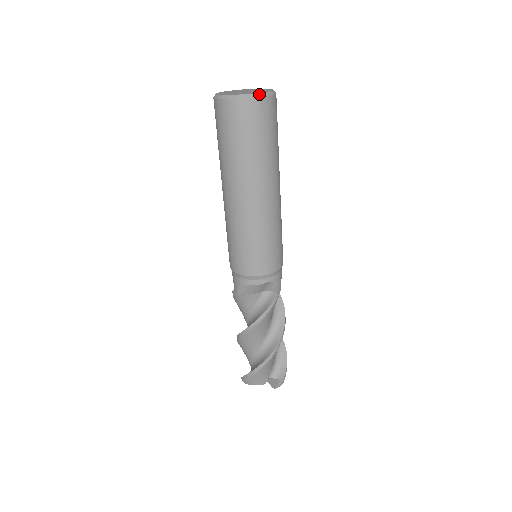
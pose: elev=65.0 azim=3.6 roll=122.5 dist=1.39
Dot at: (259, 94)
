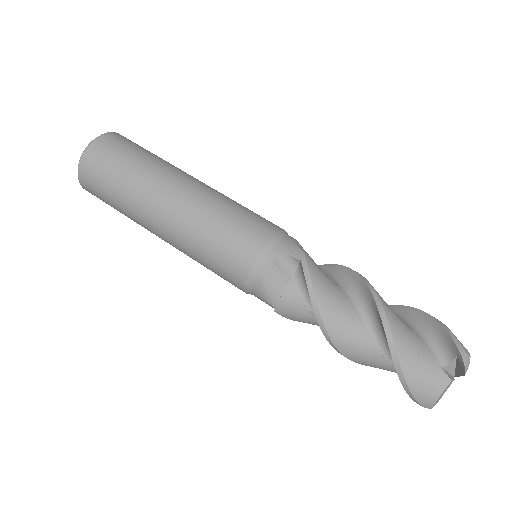
Dot at: (88, 144)
